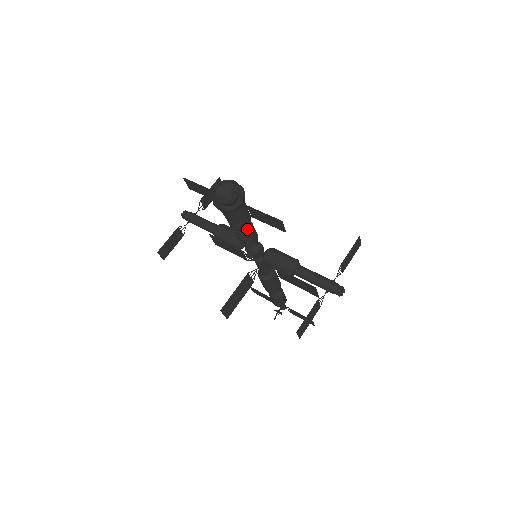
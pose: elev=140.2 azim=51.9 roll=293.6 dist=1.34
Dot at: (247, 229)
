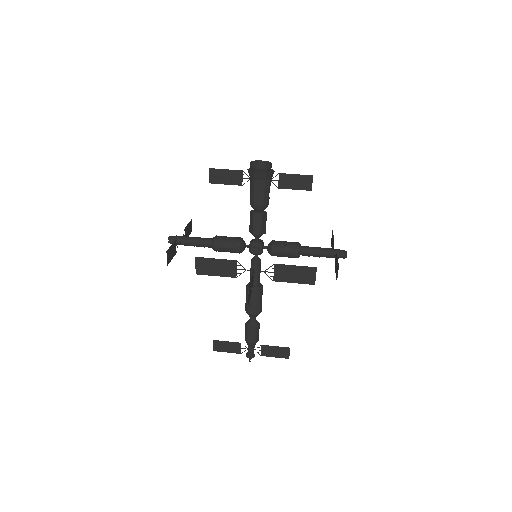
Dot at: (264, 211)
